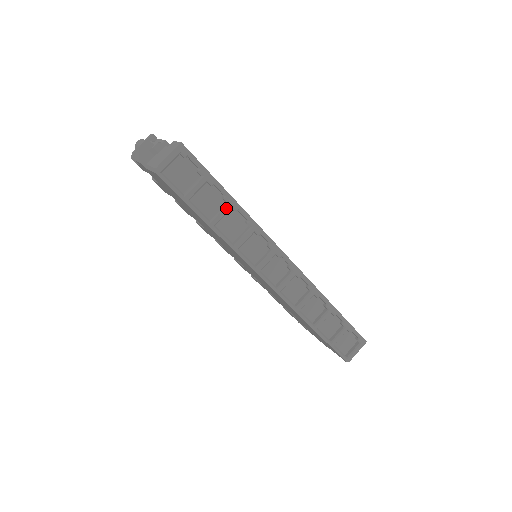
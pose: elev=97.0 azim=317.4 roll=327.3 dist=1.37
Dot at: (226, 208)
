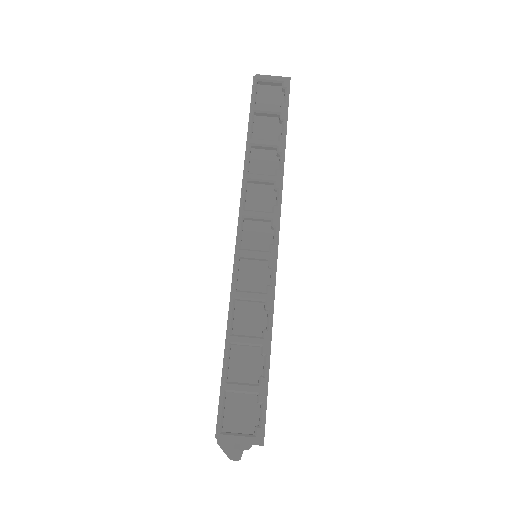
Dot at: (273, 142)
